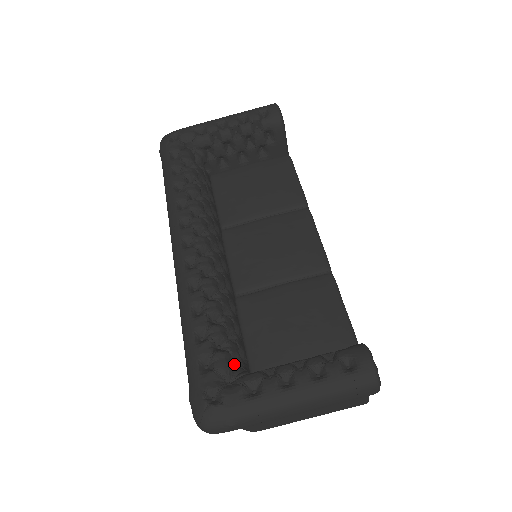
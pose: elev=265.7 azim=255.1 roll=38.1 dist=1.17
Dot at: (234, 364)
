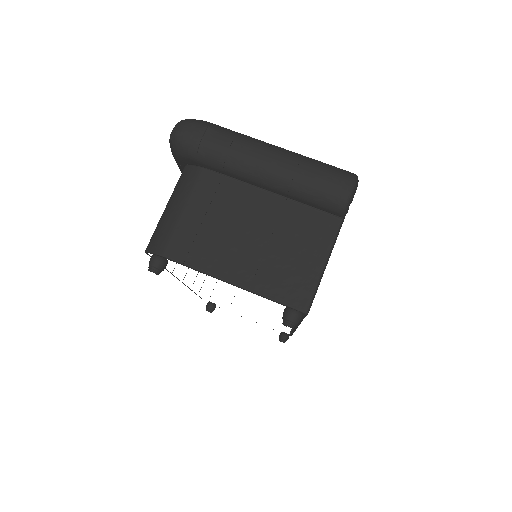
Dot at: occluded
